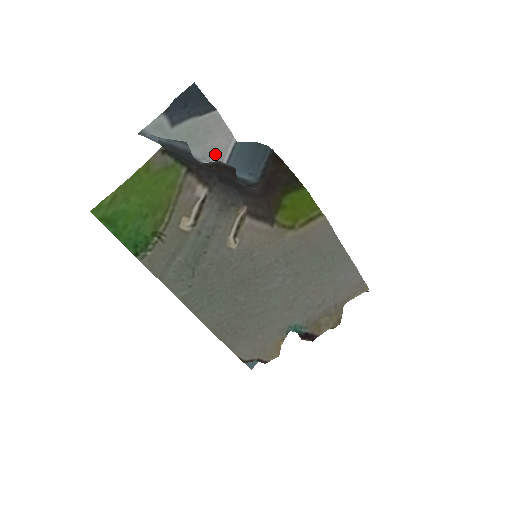
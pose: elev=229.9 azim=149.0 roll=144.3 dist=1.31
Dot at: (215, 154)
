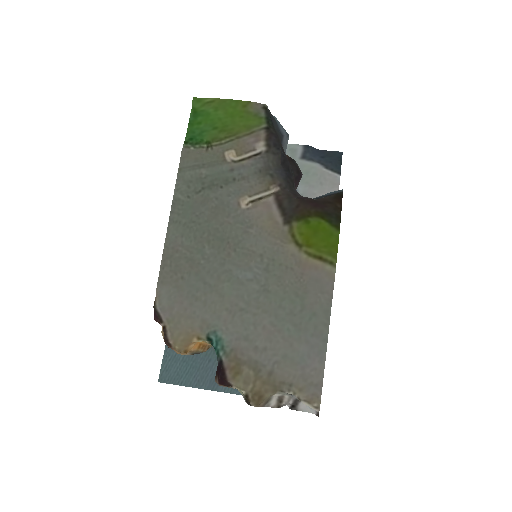
Dot at: occluded
